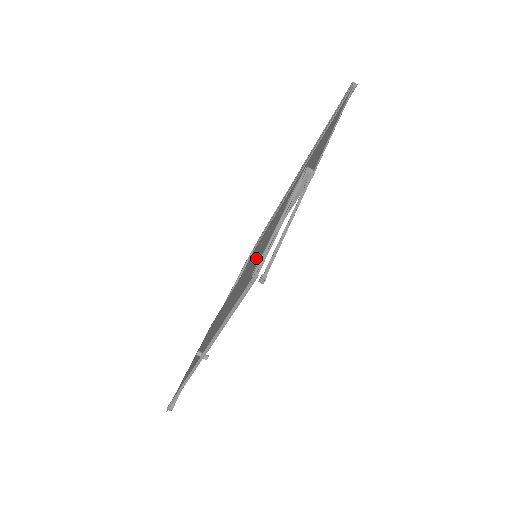
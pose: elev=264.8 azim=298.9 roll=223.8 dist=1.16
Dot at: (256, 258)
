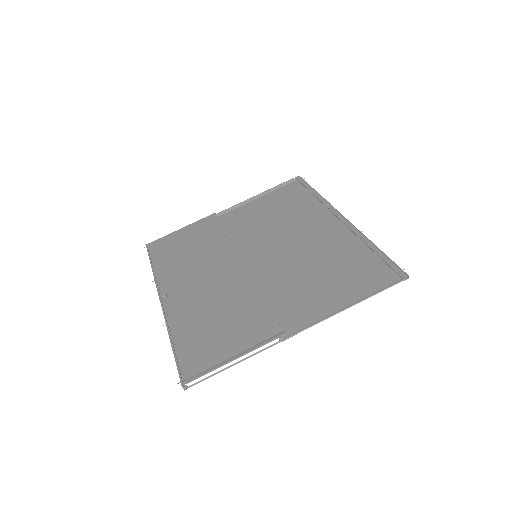
Dot at: (225, 314)
